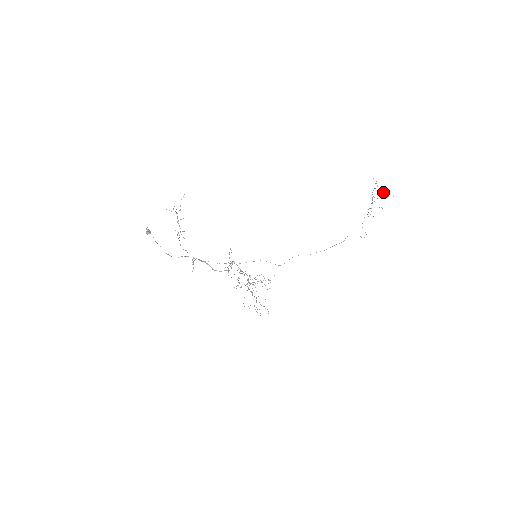
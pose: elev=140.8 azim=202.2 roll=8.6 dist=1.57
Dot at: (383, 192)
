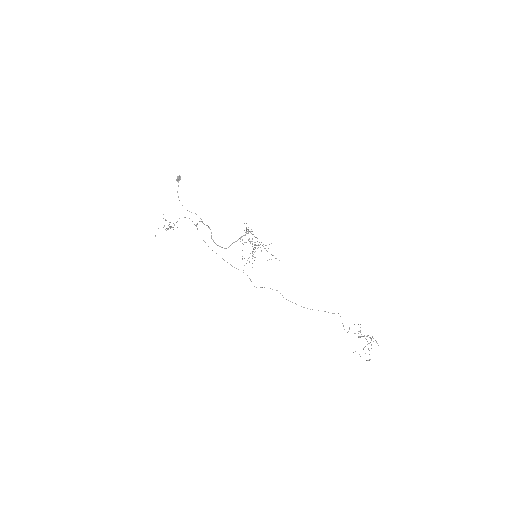
Dot at: occluded
